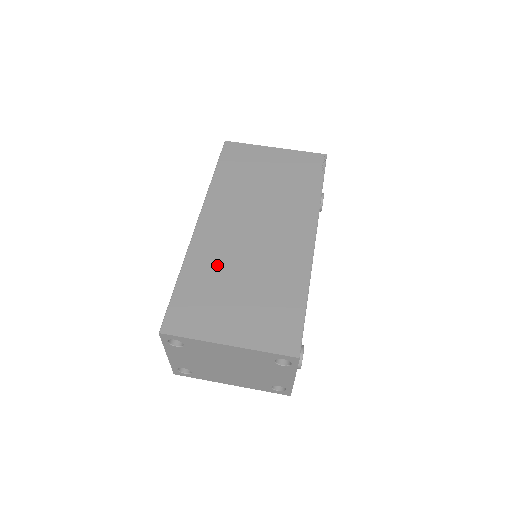
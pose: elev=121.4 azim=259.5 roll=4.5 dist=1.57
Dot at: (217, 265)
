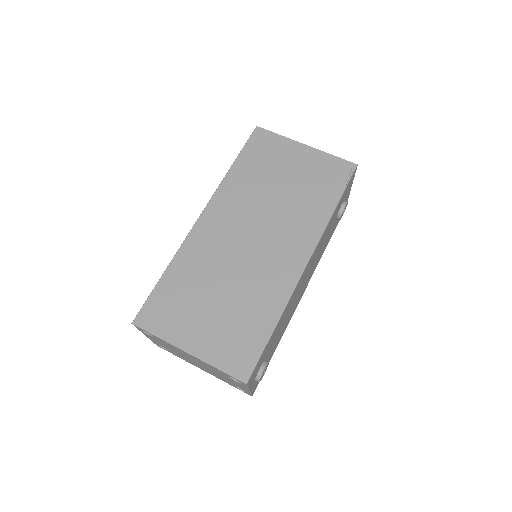
Dot at: (203, 268)
